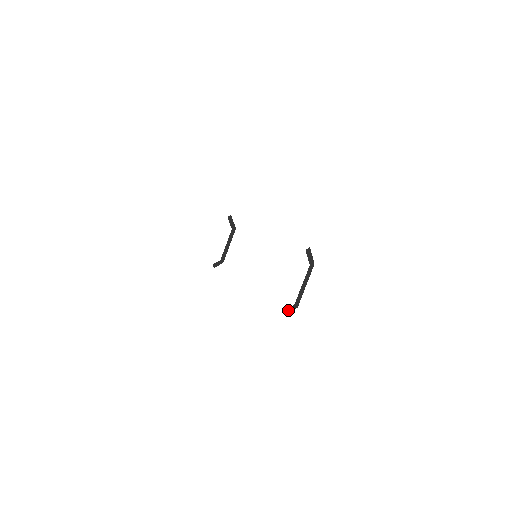
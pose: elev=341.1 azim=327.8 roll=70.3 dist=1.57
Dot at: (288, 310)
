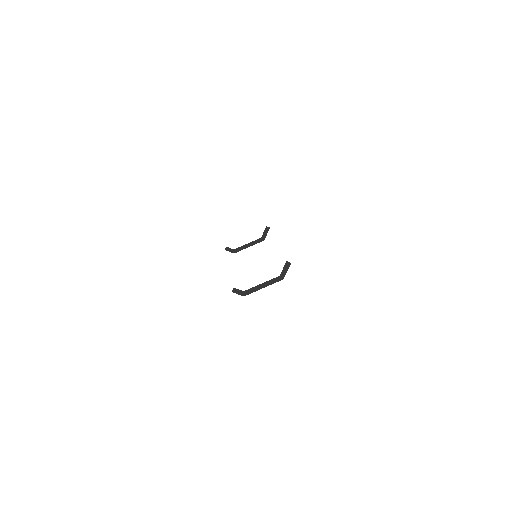
Dot at: (236, 290)
